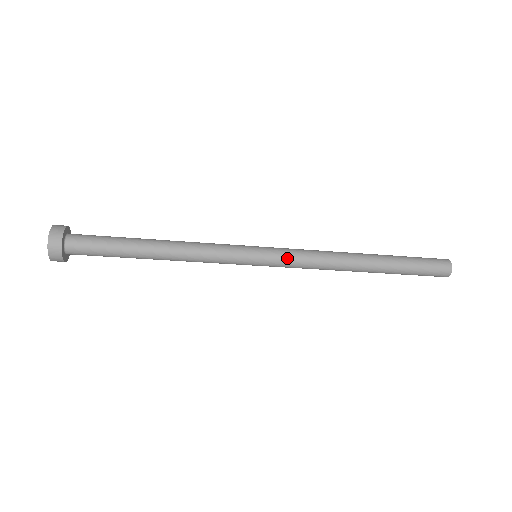
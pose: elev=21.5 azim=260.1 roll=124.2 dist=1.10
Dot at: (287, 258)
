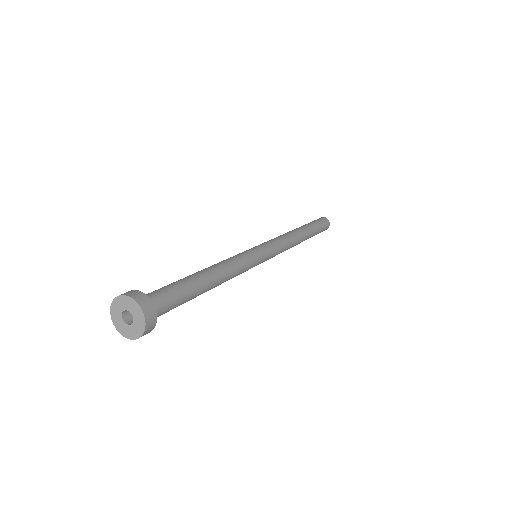
Dot at: occluded
